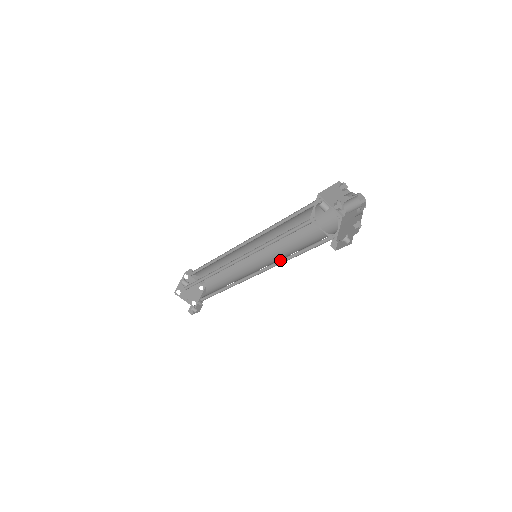
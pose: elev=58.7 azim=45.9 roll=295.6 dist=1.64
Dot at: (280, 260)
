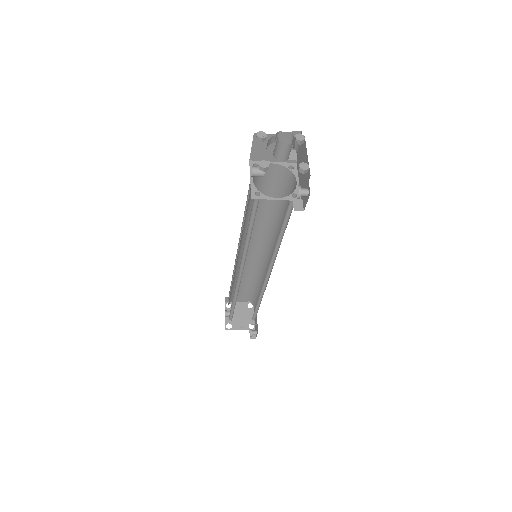
Dot at: (275, 248)
